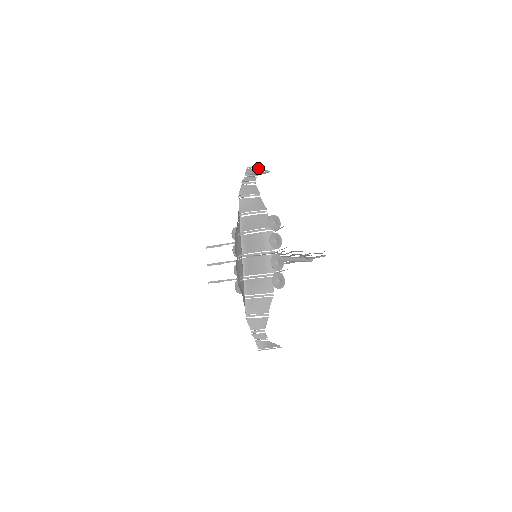
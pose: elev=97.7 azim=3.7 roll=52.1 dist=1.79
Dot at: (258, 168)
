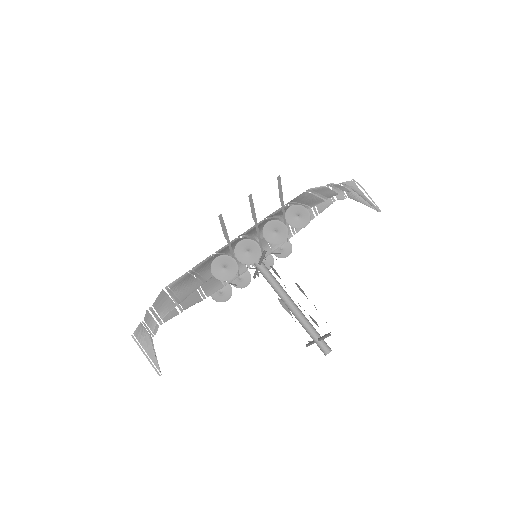
Dot at: occluded
